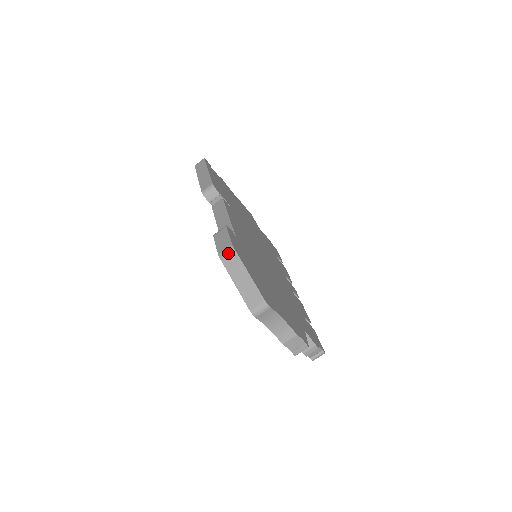
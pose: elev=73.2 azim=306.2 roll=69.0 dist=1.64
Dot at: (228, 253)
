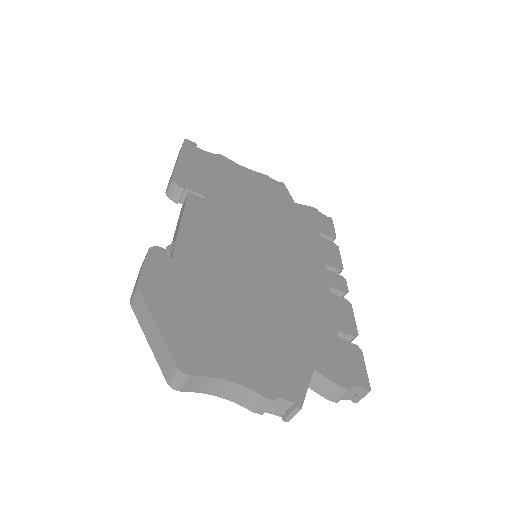
Dot at: (135, 297)
